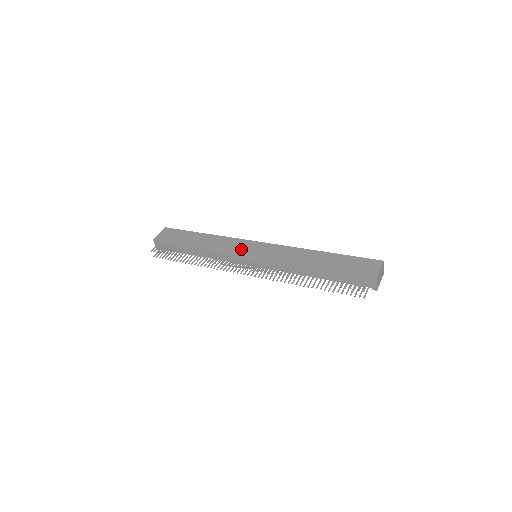
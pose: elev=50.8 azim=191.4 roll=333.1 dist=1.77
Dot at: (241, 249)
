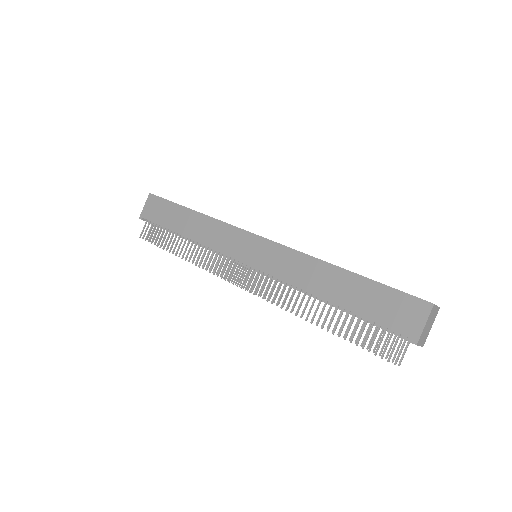
Dot at: (234, 249)
